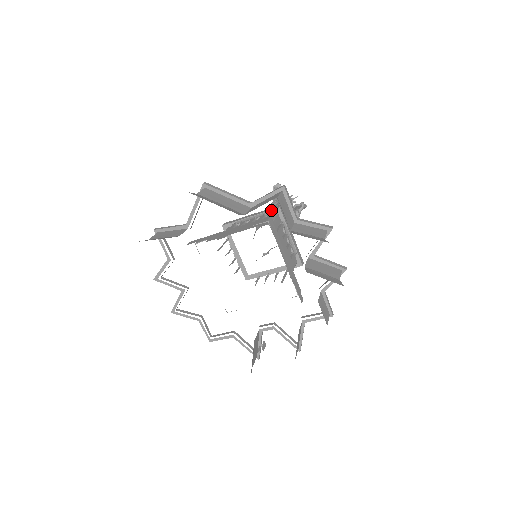
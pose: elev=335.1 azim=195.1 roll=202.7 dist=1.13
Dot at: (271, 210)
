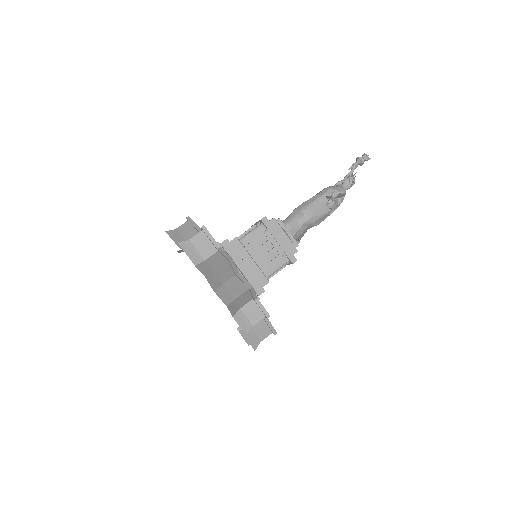
Dot at: (259, 221)
